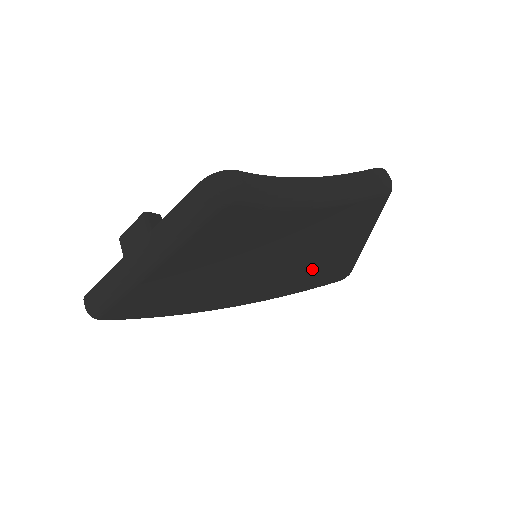
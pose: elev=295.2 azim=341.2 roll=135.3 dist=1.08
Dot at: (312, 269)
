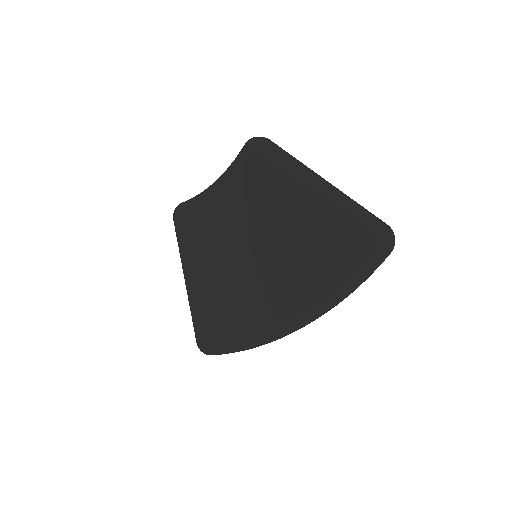
Dot at: (304, 242)
